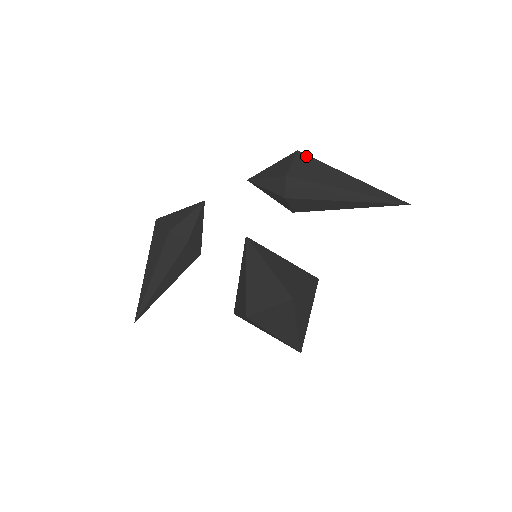
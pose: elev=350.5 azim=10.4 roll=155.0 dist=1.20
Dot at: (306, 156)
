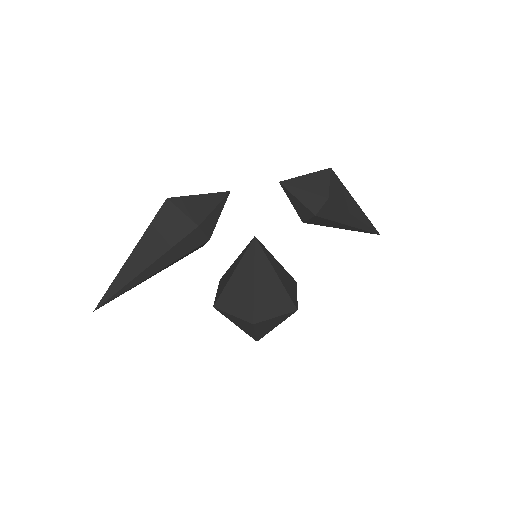
Dot at: (336, 176)
